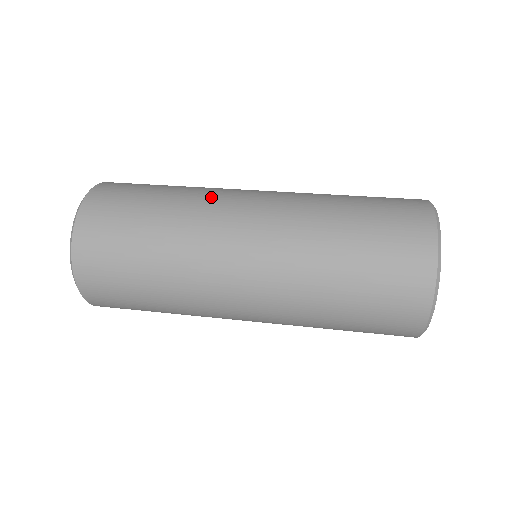
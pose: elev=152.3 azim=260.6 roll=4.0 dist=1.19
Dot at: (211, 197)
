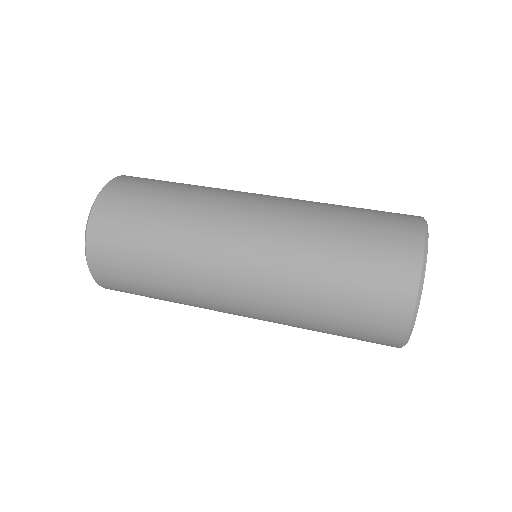
Dot at: (210, 209)
